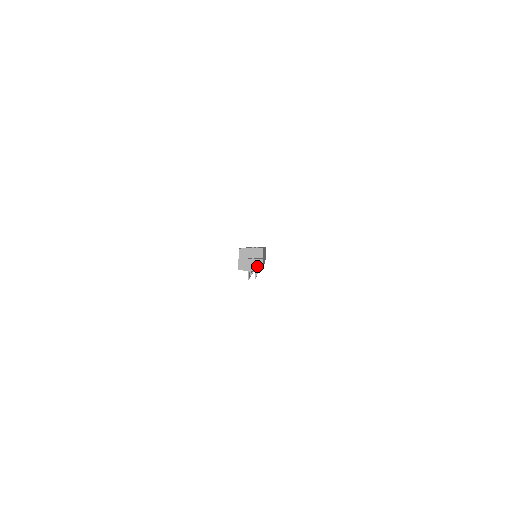
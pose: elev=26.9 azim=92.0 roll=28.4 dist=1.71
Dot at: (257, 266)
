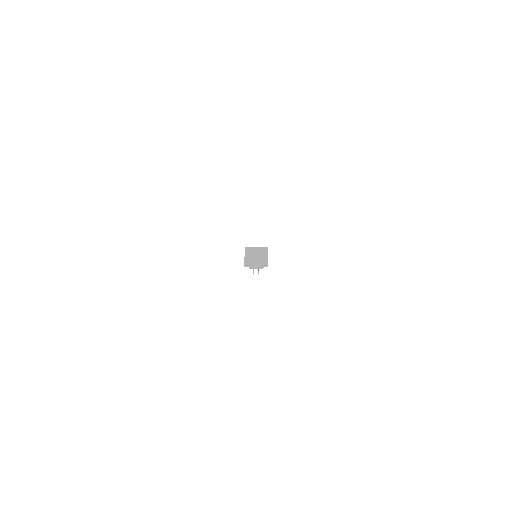
Dot at: (262, 264)
